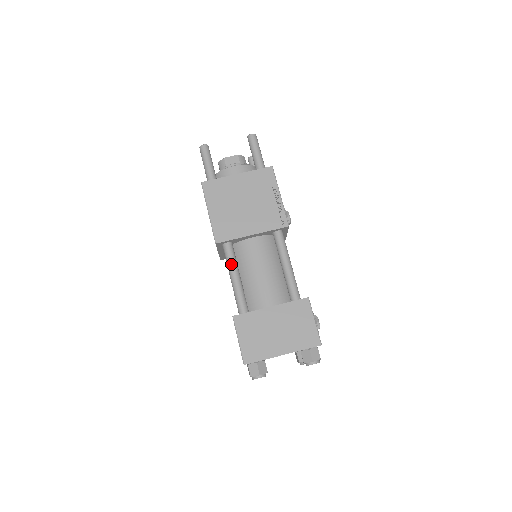
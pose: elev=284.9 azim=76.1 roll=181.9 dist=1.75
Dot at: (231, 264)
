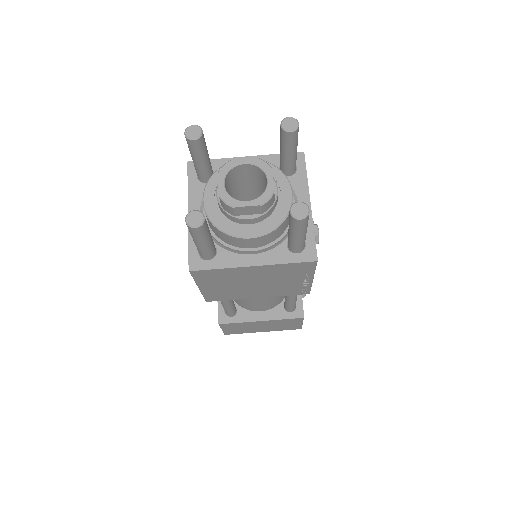
Dot at: (223, 301)
